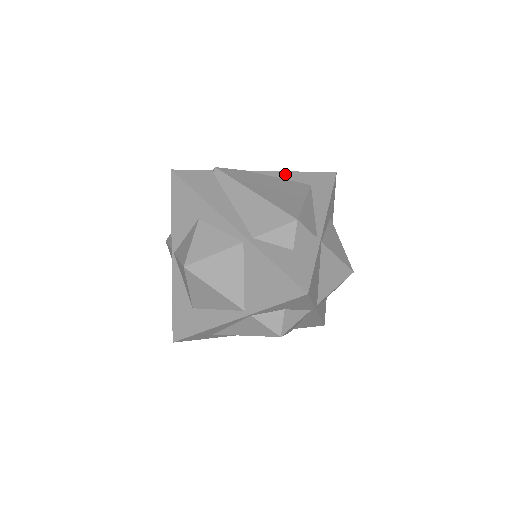
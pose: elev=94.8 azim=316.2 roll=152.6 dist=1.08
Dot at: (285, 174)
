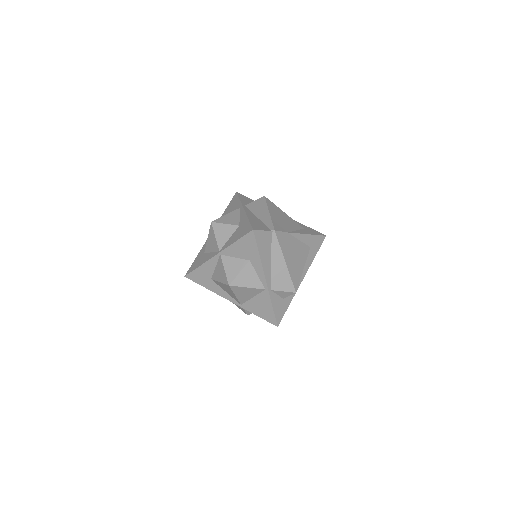
Dot at: (303, 237)
